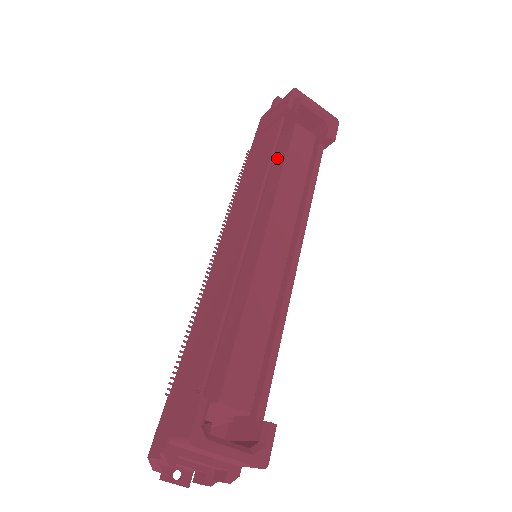
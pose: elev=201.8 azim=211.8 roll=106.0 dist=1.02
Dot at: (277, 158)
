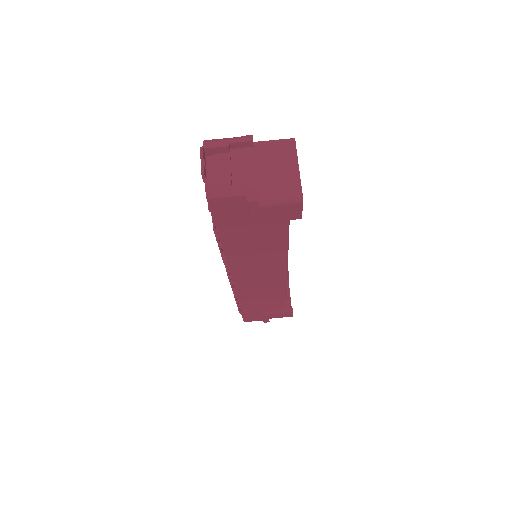
Dot at: occluded
